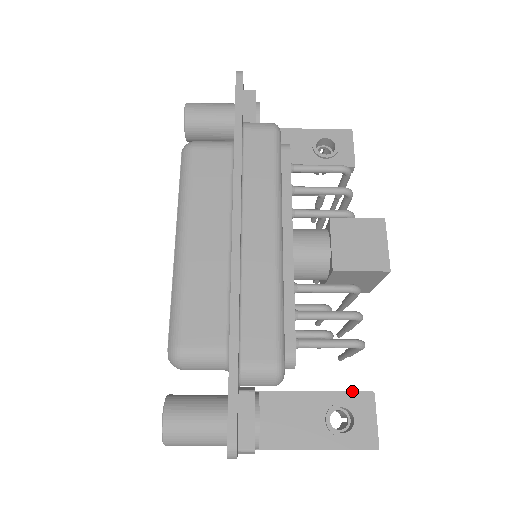
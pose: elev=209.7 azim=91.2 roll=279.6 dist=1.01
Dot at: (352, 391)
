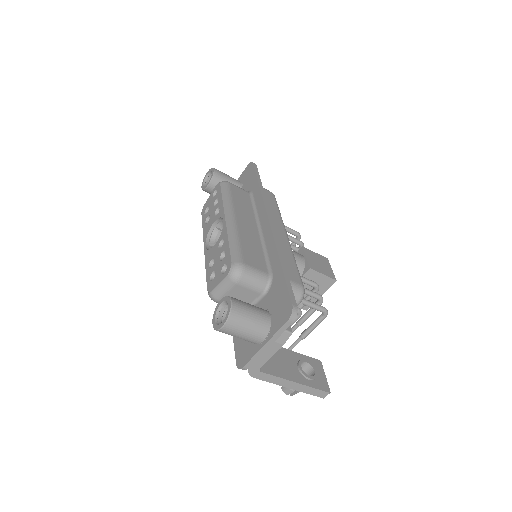
Dot at: occluded
